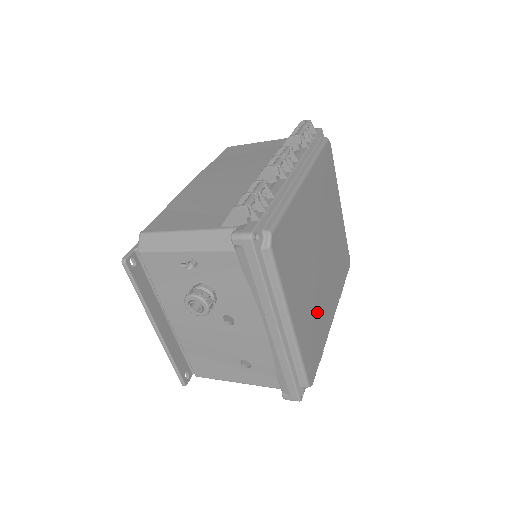
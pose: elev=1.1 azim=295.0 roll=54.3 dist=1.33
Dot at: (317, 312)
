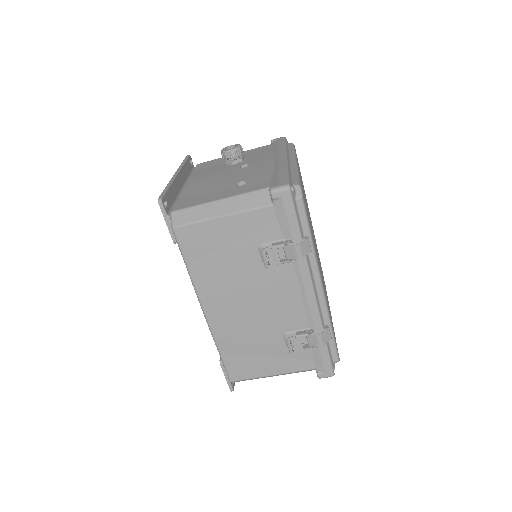
Dot at: (311, 226)
